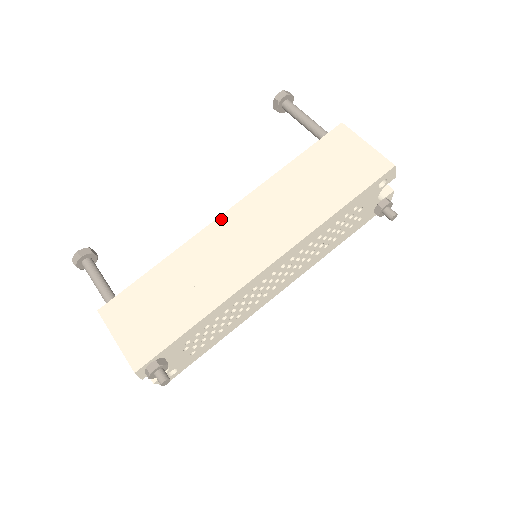
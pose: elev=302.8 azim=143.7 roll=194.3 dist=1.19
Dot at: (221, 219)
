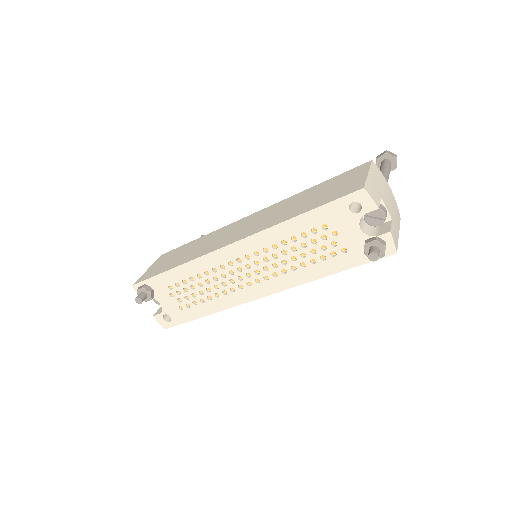
Dot at: (246, 217)
